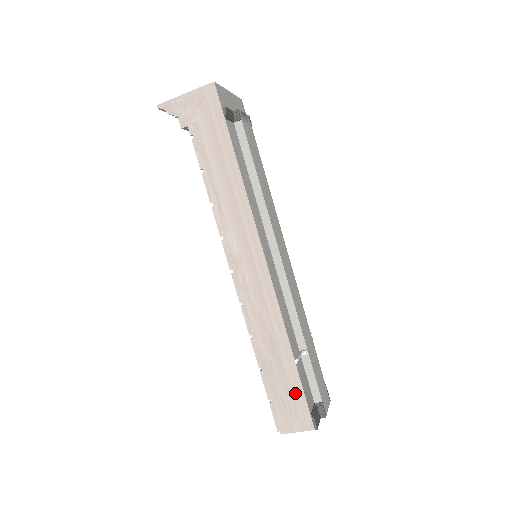
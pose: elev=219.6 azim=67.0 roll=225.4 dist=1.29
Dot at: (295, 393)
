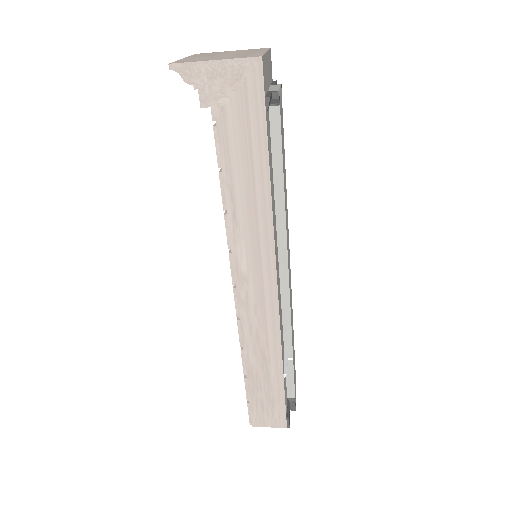
Dot at: (276, 399)
